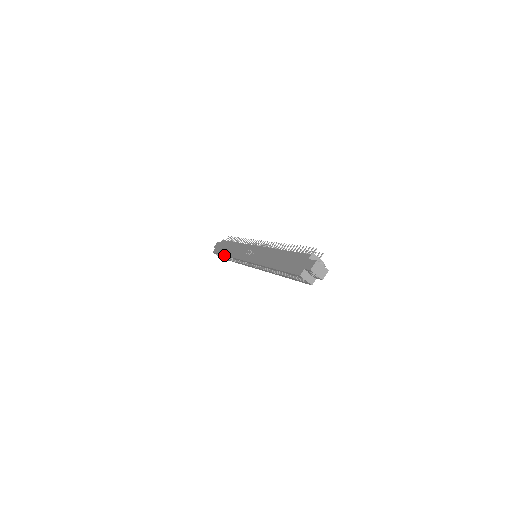
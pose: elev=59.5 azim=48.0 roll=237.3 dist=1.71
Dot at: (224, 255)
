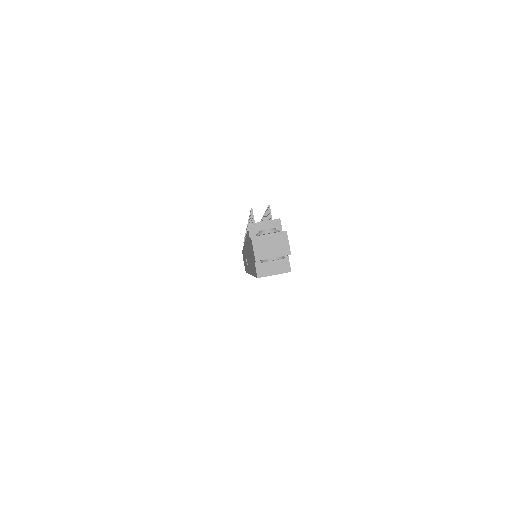
Dot at: occluded
